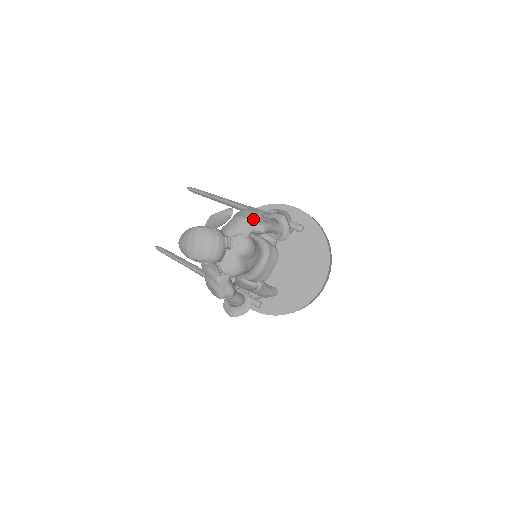
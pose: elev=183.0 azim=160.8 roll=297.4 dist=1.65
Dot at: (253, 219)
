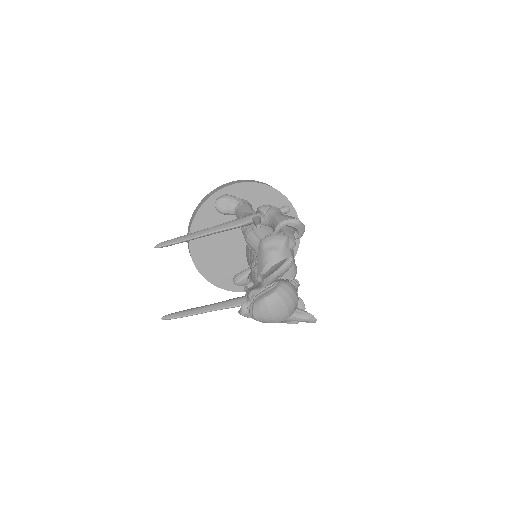
Dot at: (286, 245)
